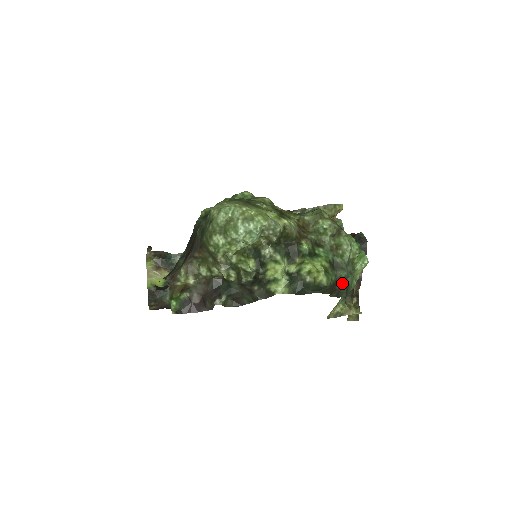
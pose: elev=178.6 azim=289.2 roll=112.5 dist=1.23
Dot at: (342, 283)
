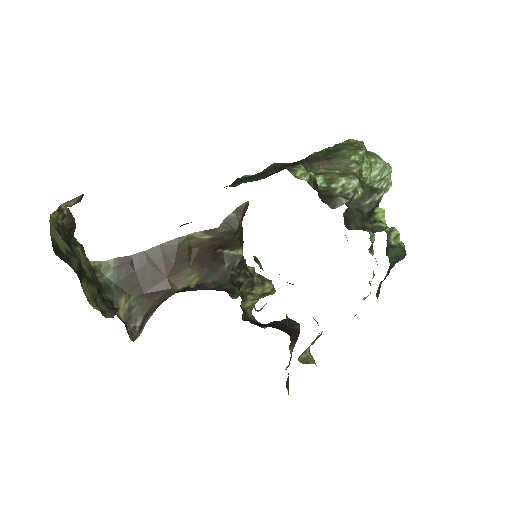
Dot at: occluded
